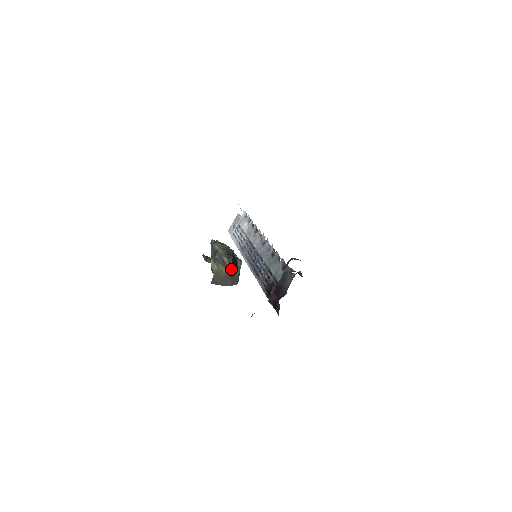
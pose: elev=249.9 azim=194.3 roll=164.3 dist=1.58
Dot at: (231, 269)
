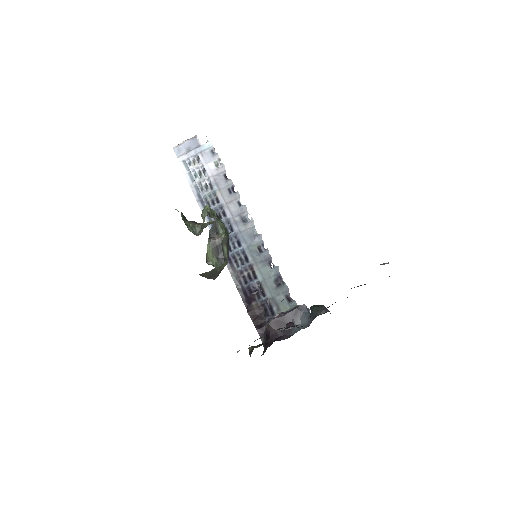
Dot at: occluded
